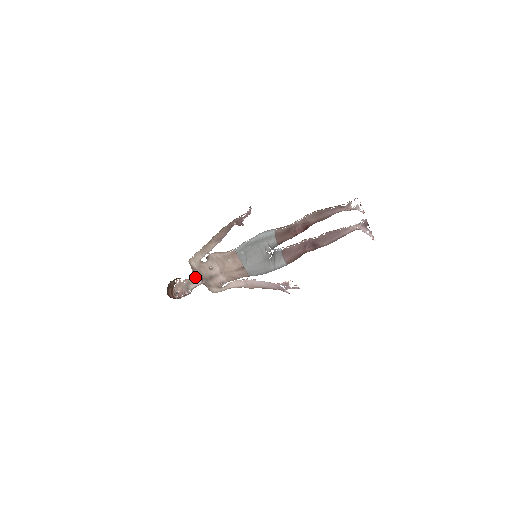
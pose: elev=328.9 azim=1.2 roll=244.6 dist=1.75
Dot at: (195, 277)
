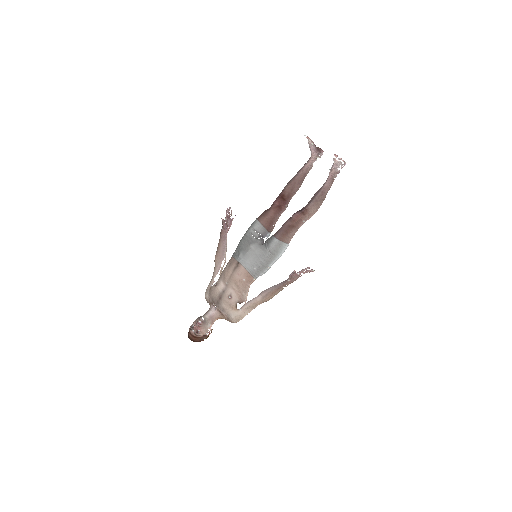
Dot at: (210, 308)
